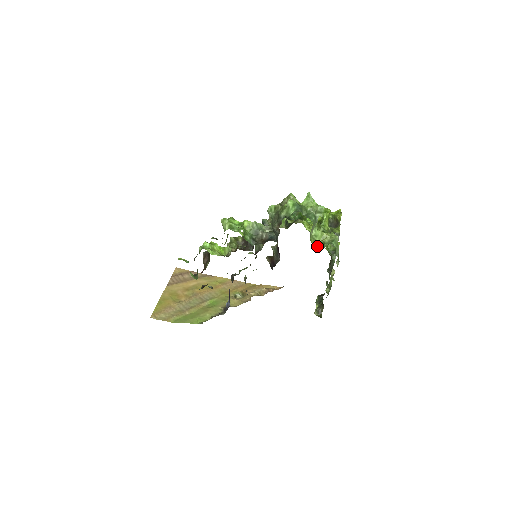
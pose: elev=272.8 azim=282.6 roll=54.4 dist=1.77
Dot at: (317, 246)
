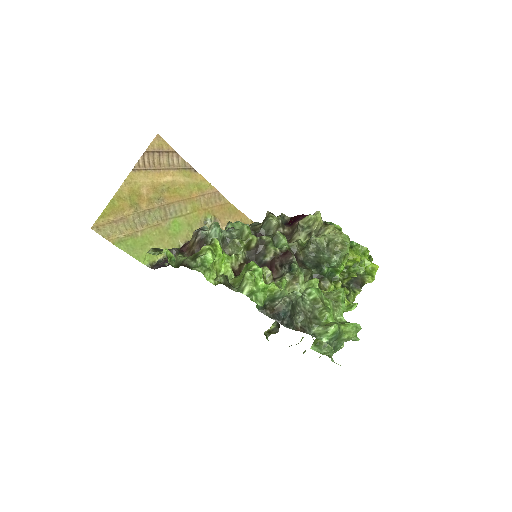
Dot at: (318, 340)
